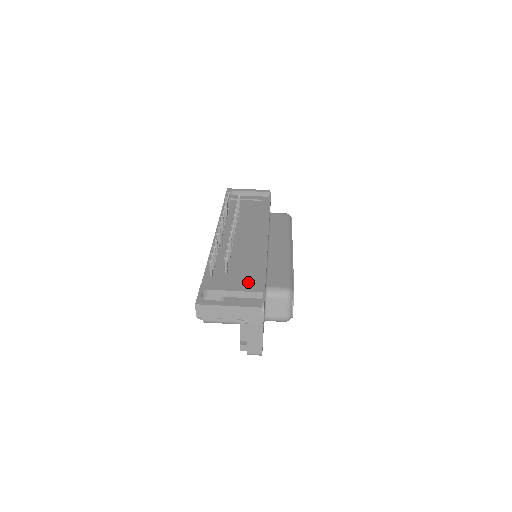
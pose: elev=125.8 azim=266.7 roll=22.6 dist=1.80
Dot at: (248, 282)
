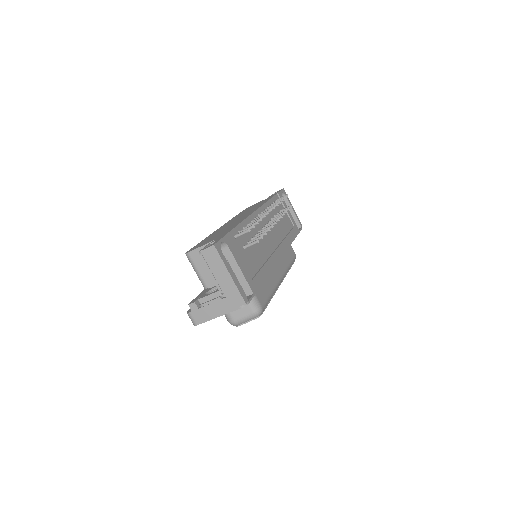
Dot at: (250, 273)
